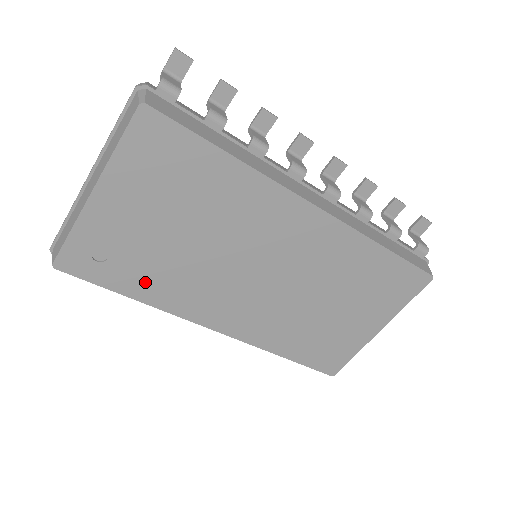
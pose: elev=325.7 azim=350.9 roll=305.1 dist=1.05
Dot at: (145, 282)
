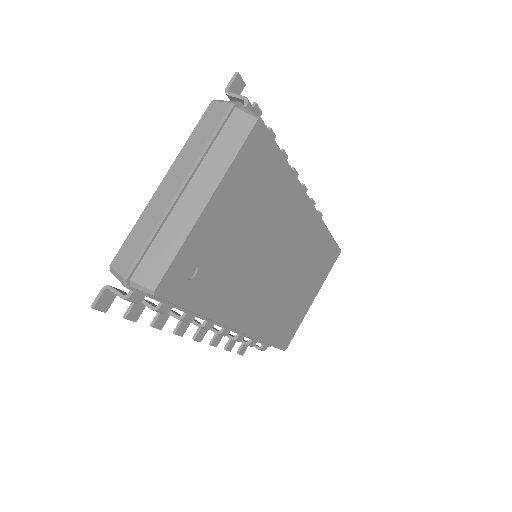
Dot at: (212, 294)
